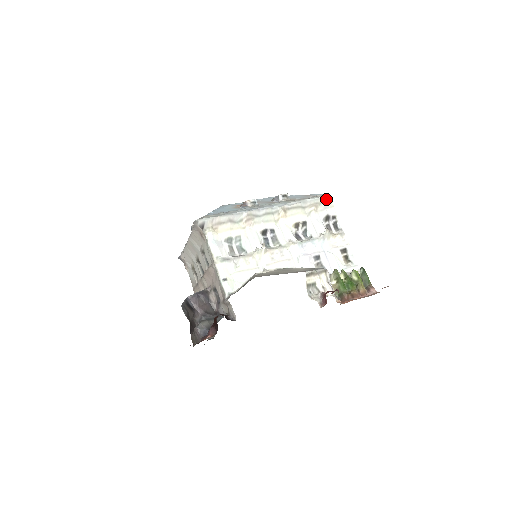
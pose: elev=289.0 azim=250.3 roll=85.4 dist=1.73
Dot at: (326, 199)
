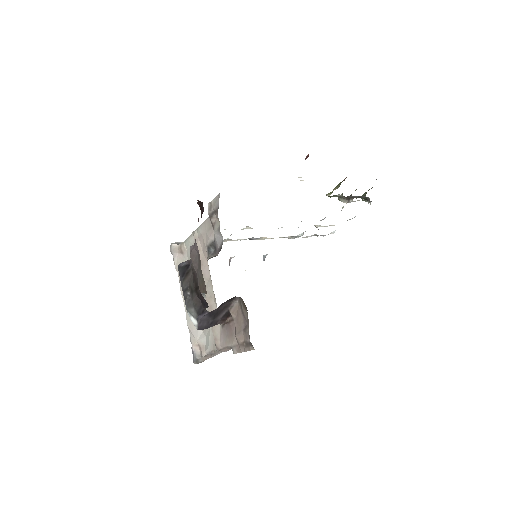
Dot at: occluded
